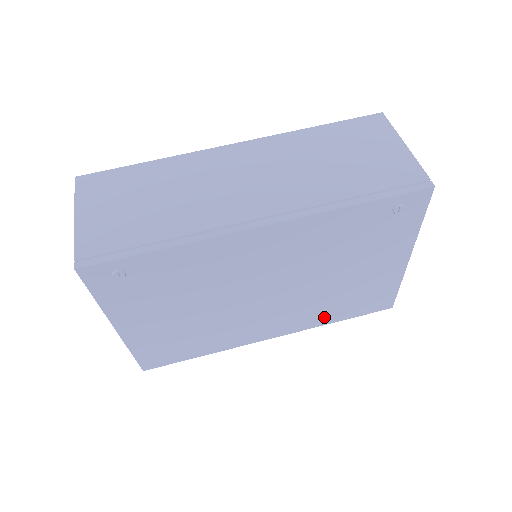
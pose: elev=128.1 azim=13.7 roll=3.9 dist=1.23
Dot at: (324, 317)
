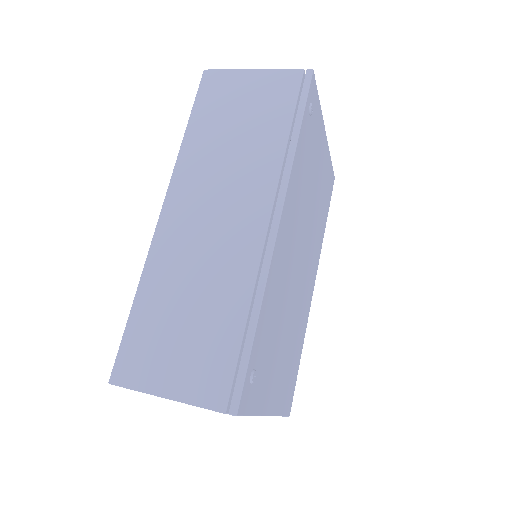
Dot at: (321, 234)
